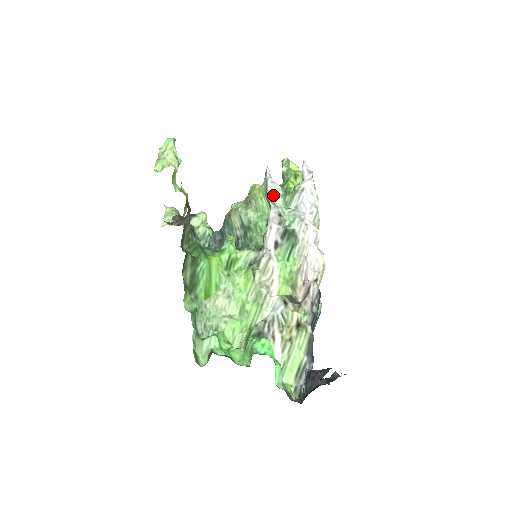
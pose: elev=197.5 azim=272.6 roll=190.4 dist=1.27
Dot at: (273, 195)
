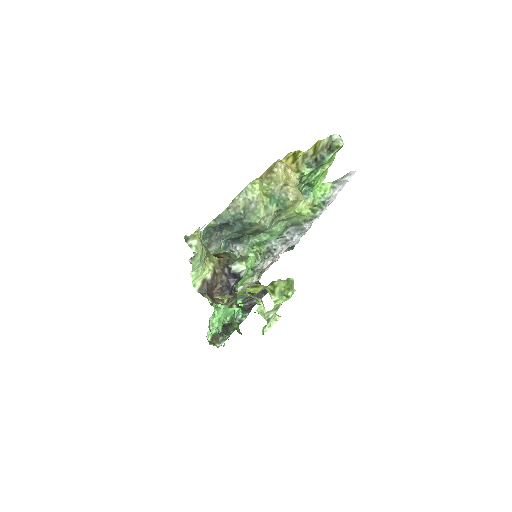
Dot at: occluded
